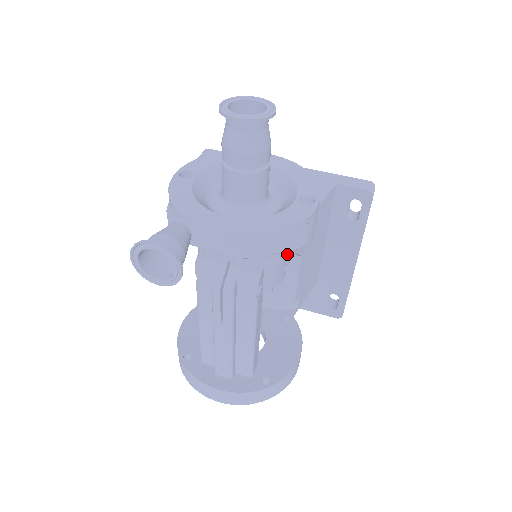
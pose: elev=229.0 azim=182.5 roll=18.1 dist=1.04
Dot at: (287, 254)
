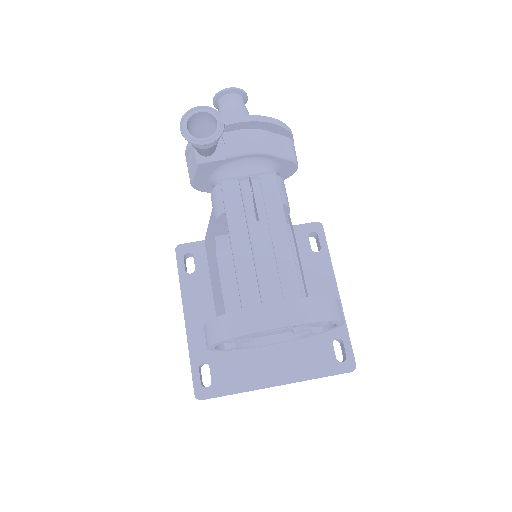
Dot at: occluded
